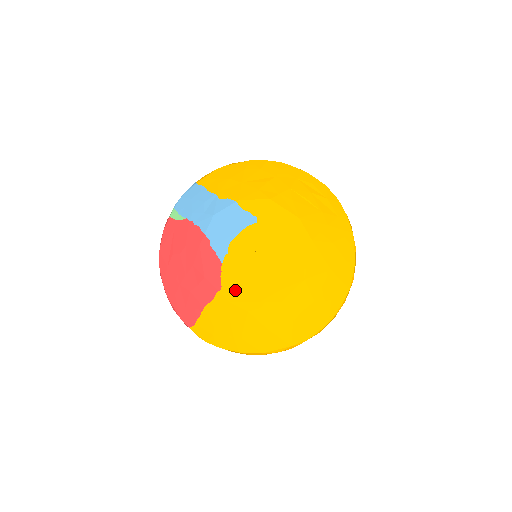
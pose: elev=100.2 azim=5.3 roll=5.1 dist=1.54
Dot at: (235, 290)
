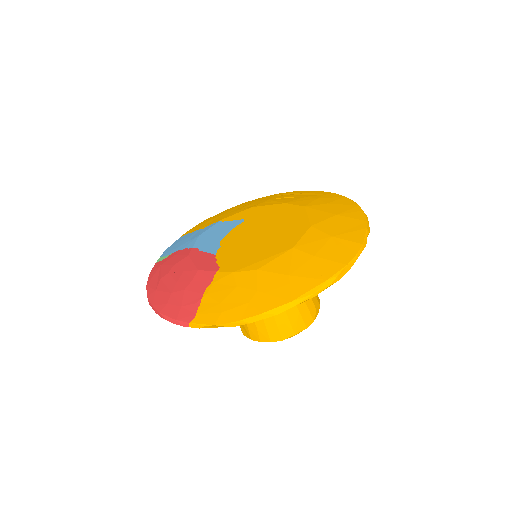
Dot at: (236, 263)
